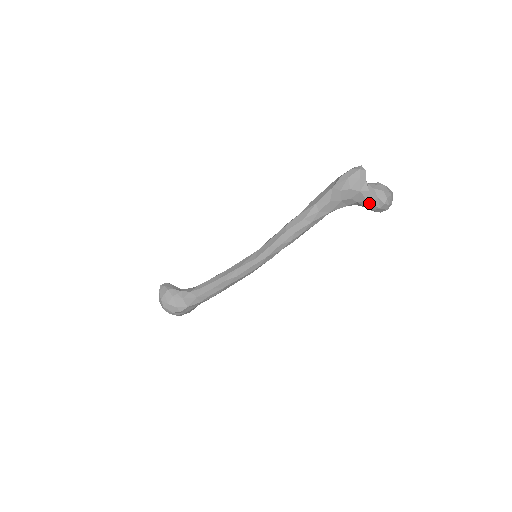
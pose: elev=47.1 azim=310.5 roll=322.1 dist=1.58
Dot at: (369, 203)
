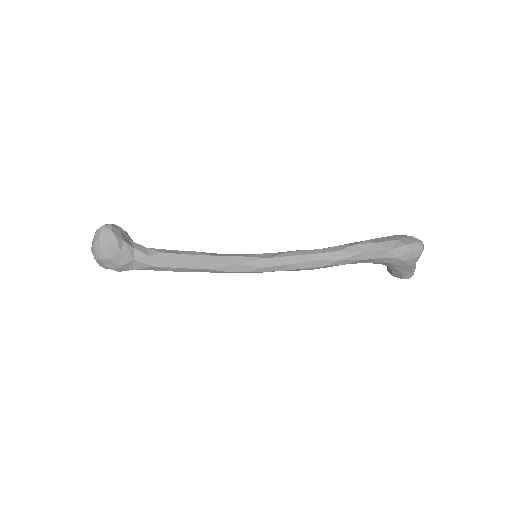
Dot at: (401, 273)
